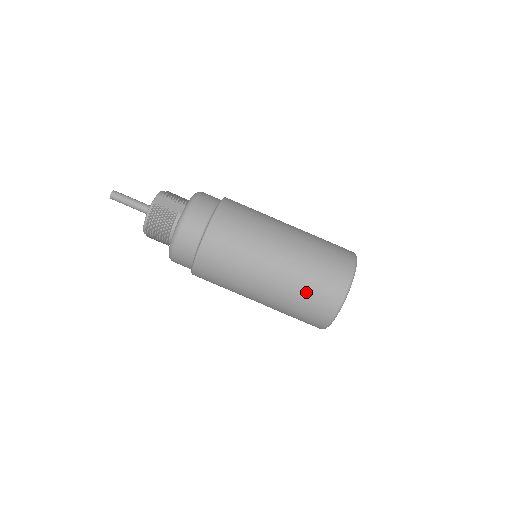
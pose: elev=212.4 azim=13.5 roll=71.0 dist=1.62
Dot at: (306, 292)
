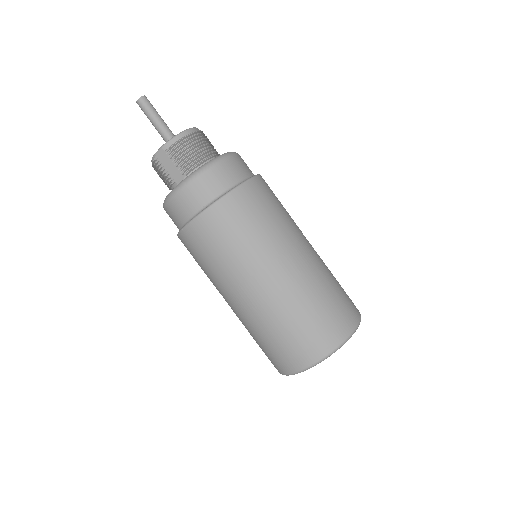
Dot at: occluded
